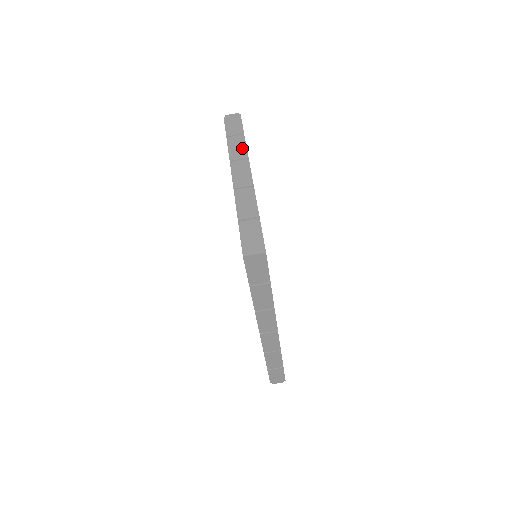
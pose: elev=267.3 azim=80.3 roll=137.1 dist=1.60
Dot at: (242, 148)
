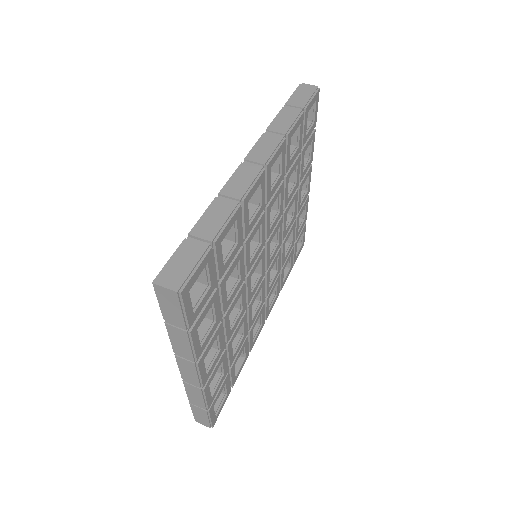
Dot at: occluded
